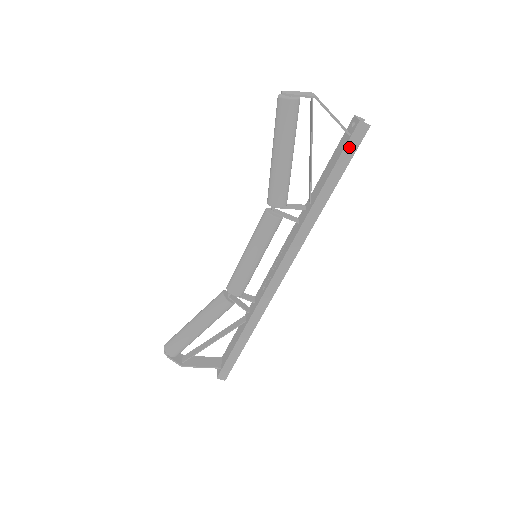
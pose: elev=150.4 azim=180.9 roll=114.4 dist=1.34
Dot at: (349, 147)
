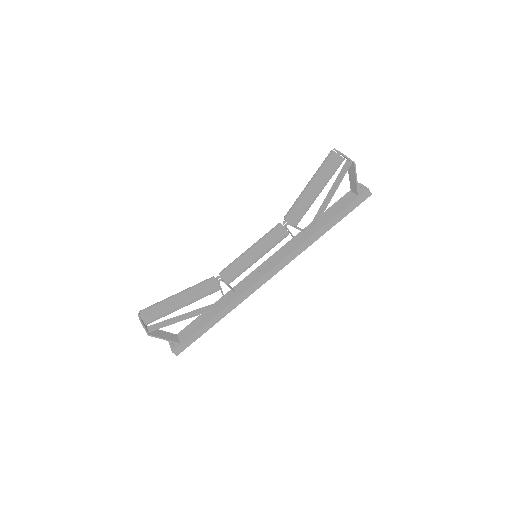
Dot at: (355, 203)
